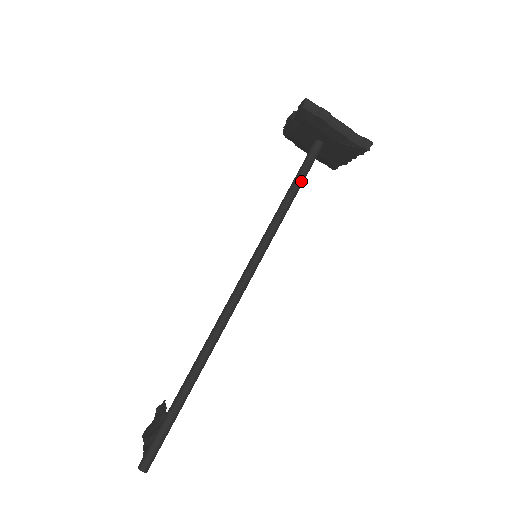
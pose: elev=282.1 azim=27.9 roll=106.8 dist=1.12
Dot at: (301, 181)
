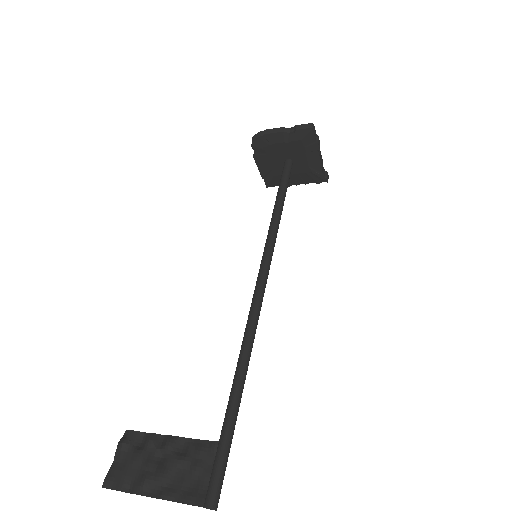
Dot at: occluded
